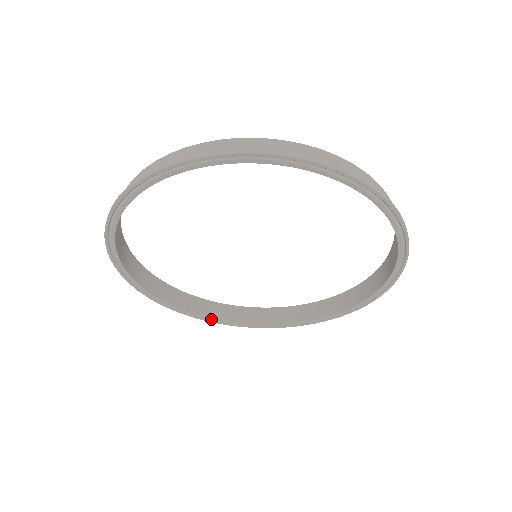
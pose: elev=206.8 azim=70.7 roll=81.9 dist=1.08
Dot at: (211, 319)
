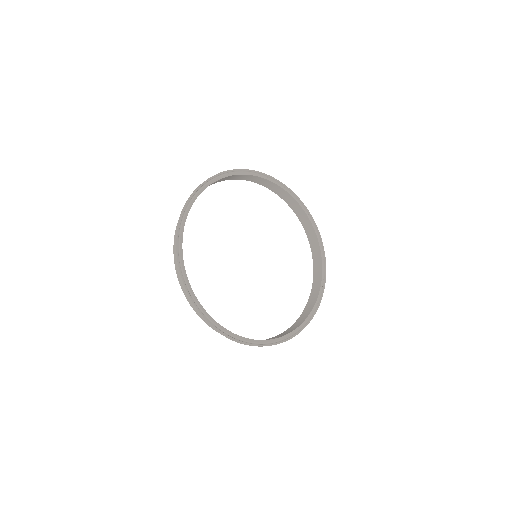
Dot at: (188, 283)
